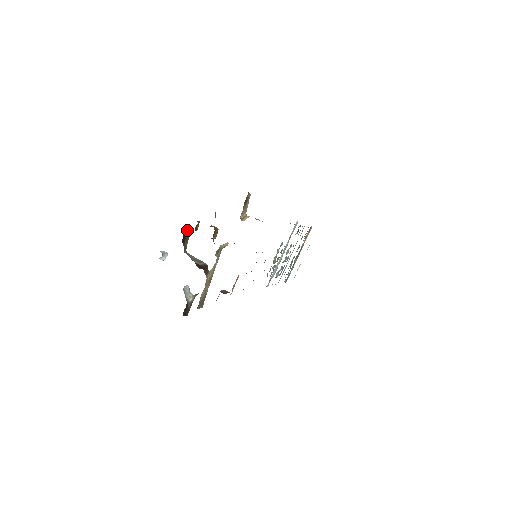
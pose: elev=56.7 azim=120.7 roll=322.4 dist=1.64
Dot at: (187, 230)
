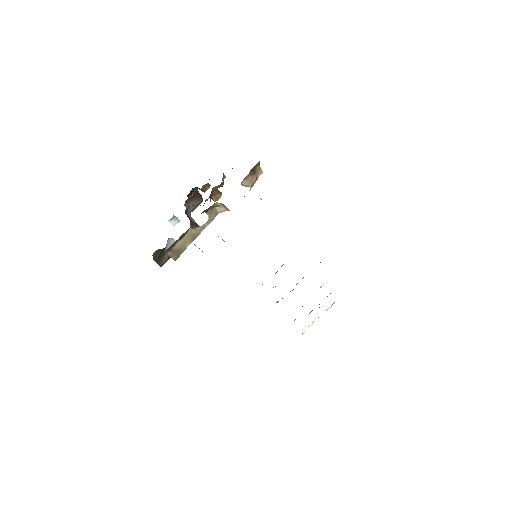
Dot at: (199, 193)
